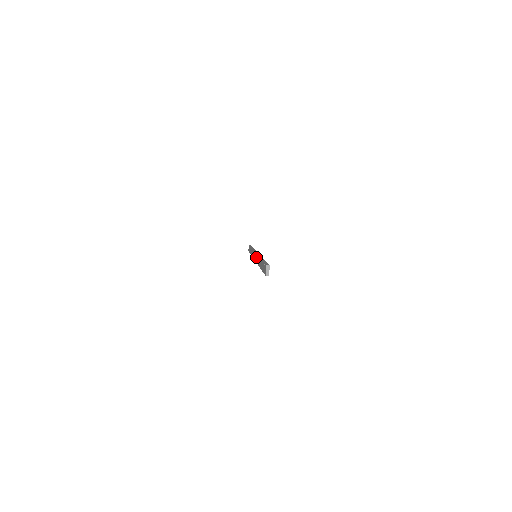
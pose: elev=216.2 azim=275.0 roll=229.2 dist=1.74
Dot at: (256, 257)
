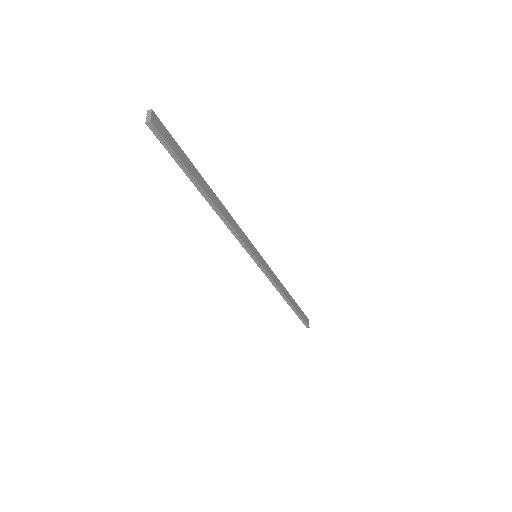
Dot at: occluded
